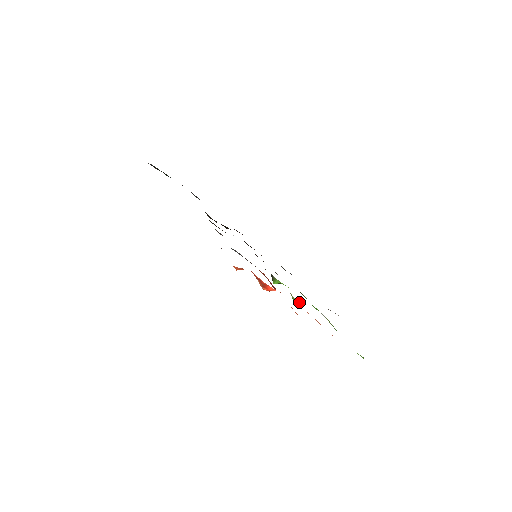
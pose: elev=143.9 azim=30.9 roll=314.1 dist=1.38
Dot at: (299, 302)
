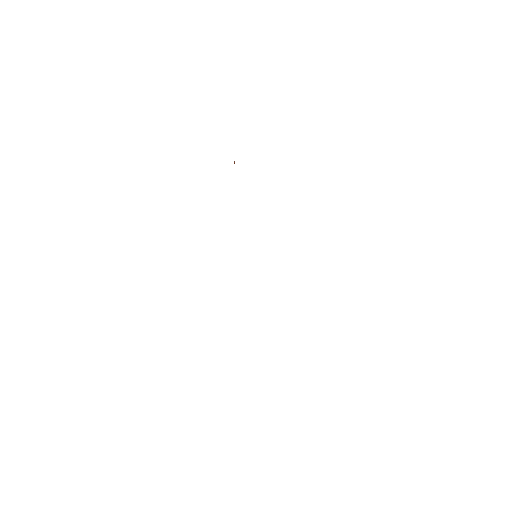
Dot at: occluded
